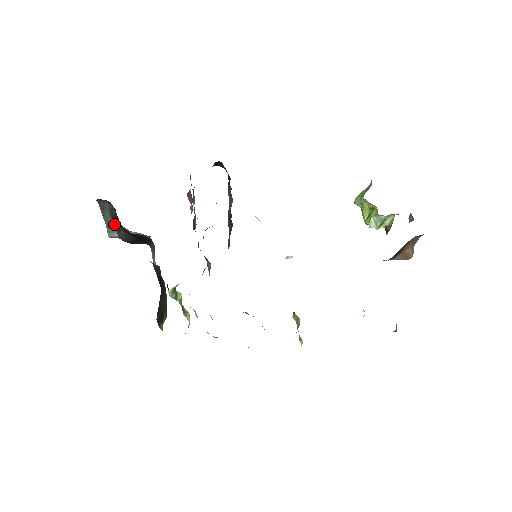
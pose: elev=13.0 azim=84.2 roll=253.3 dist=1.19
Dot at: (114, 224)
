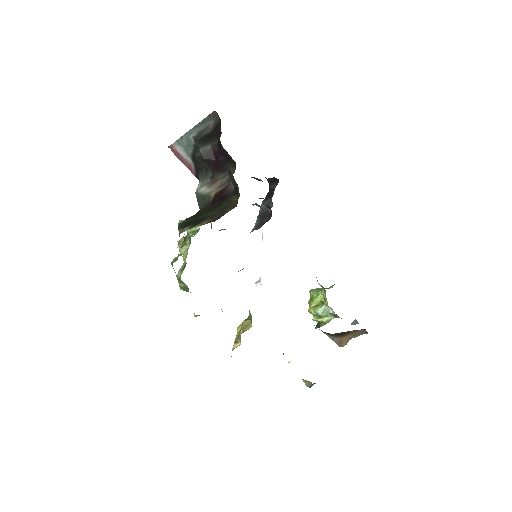
Dot at: (190, 140)
